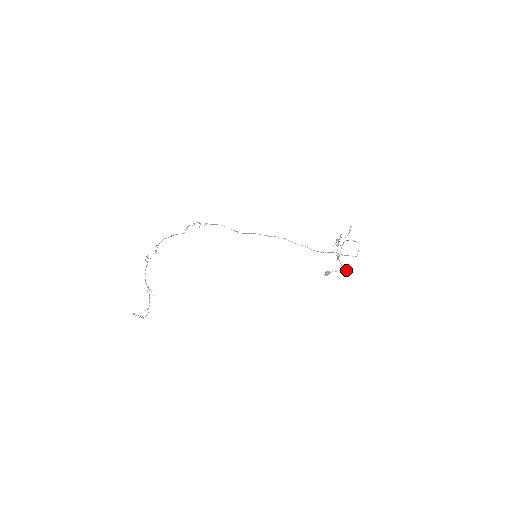
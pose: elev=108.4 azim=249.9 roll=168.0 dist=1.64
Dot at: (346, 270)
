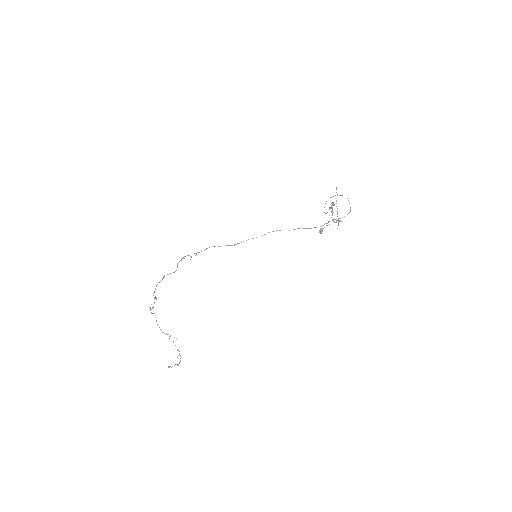
Dot at: occluded
